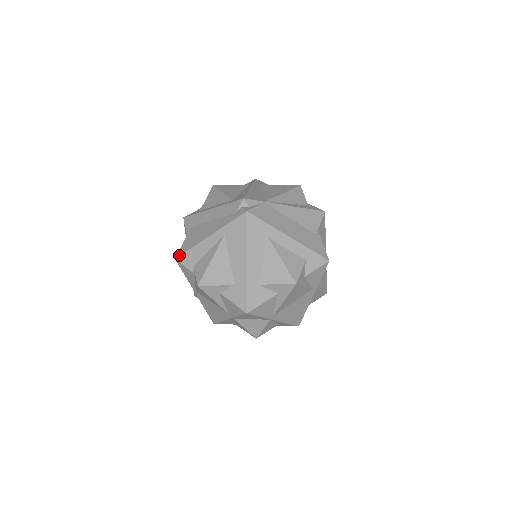
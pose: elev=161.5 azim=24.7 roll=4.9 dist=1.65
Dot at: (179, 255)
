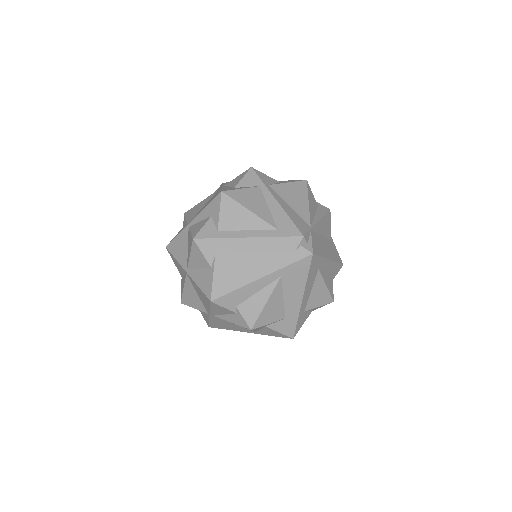
Dot at: (217, 297)
